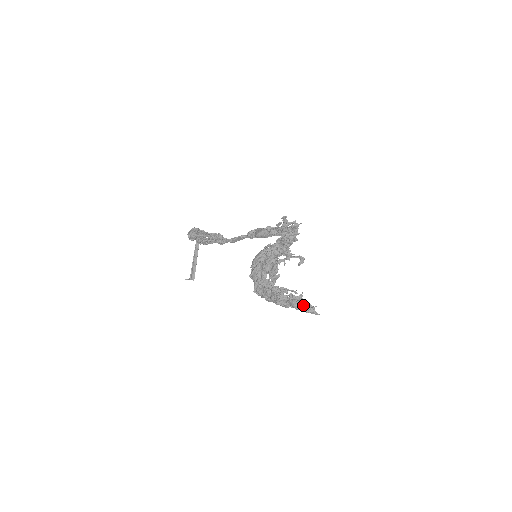
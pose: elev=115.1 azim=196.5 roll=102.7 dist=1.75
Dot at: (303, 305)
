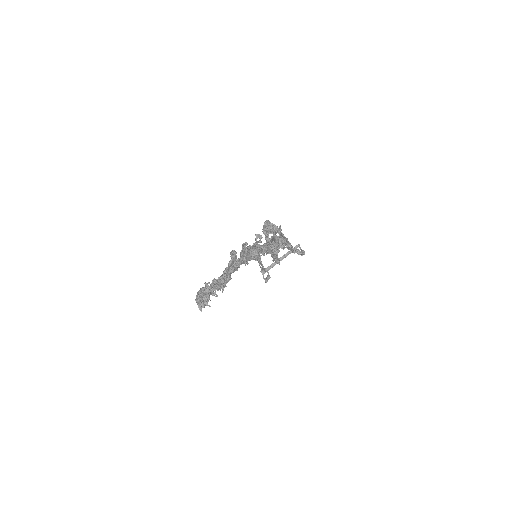
Dot at: (199, 294)
